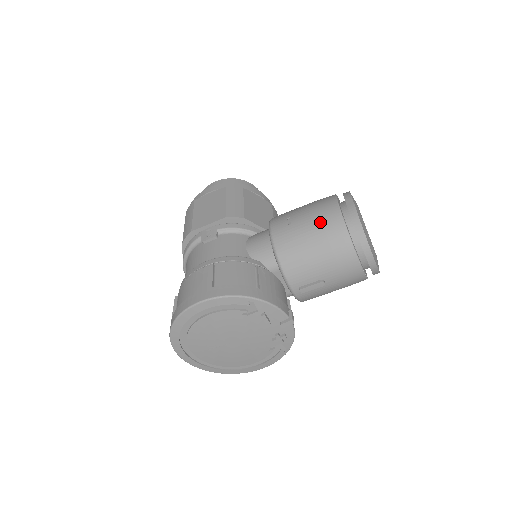
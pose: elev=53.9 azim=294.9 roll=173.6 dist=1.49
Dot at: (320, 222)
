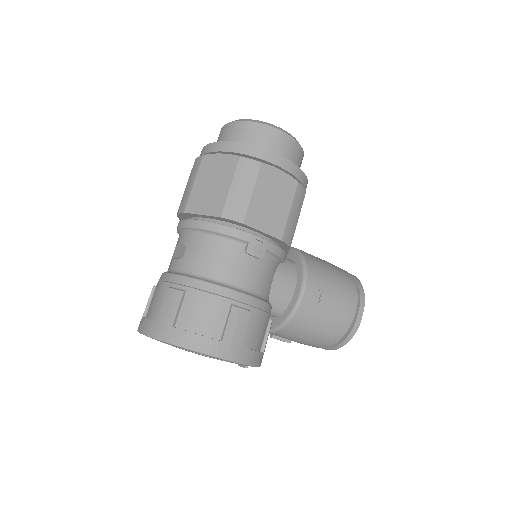
Dot at: (337, 320)
